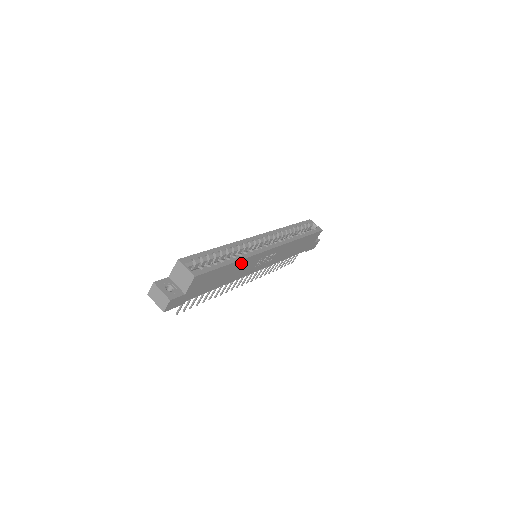
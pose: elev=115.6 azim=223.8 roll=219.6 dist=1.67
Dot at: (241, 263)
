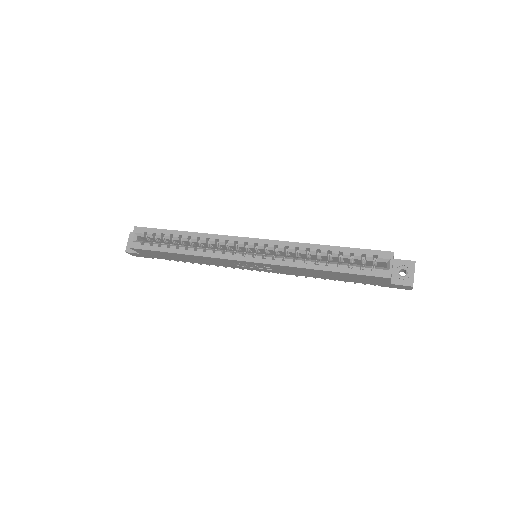
Dot at: (198, 257)
